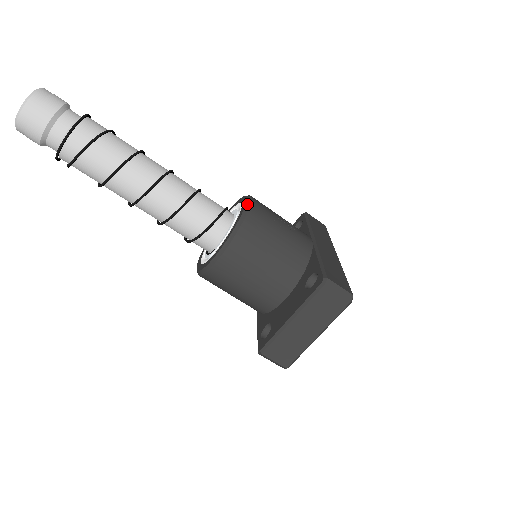
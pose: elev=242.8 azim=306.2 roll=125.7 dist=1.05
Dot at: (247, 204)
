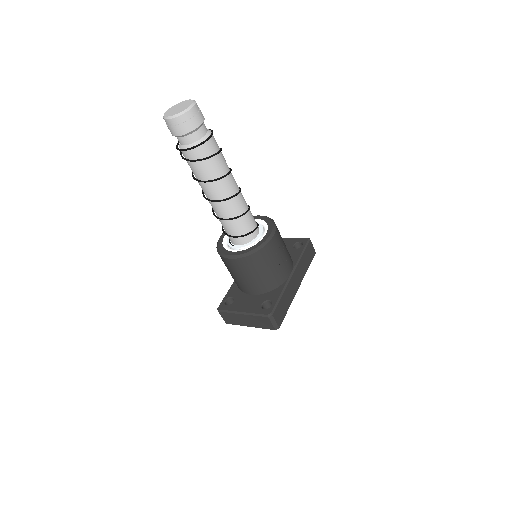
Dot at: (267, 241)
